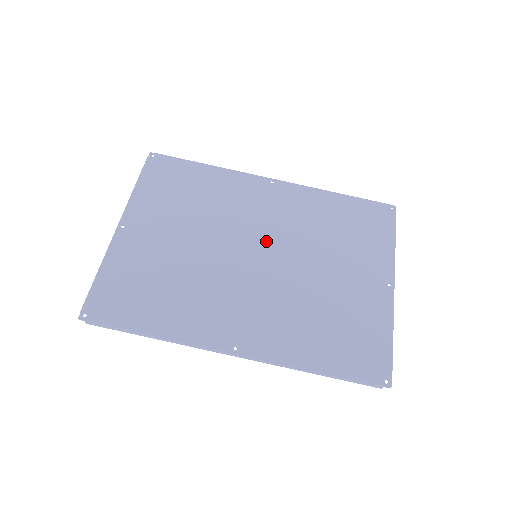
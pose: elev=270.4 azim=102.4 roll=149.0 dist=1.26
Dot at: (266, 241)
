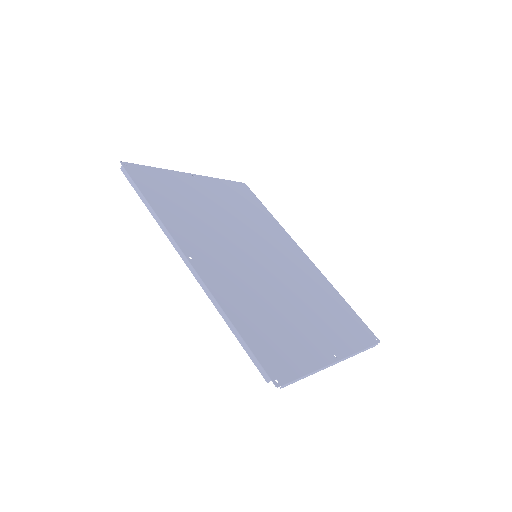
Dot at: (270, 259)
